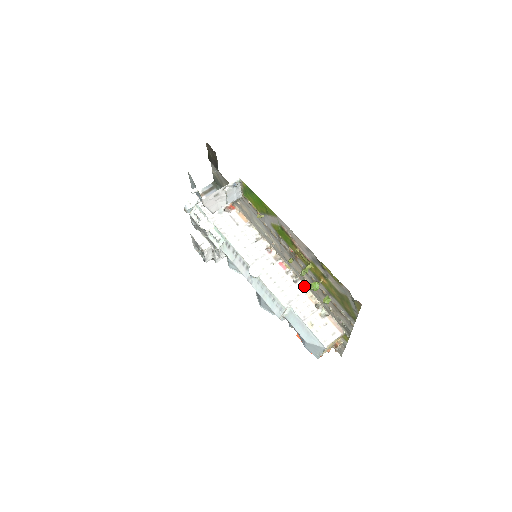
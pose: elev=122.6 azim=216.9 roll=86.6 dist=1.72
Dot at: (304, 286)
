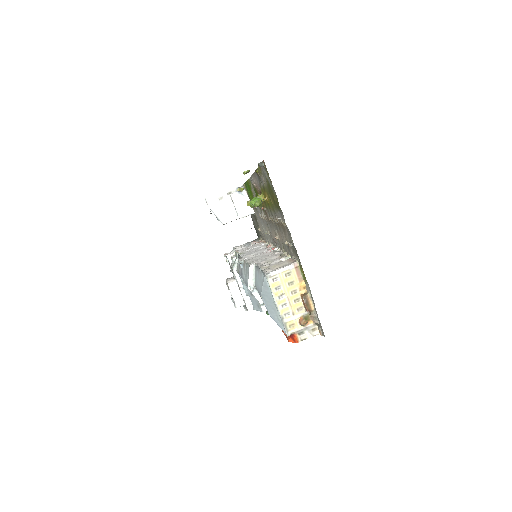
Dot at: (282, 252)
